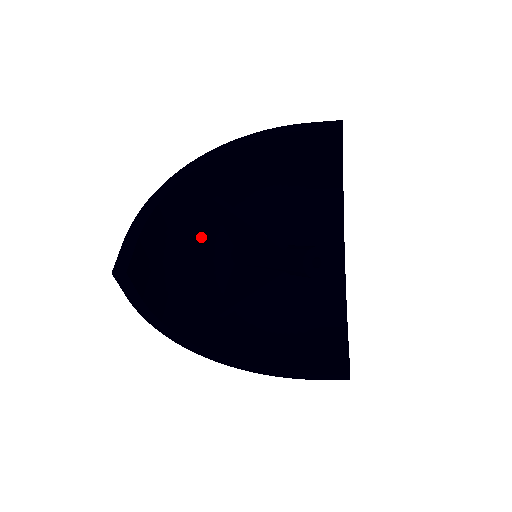
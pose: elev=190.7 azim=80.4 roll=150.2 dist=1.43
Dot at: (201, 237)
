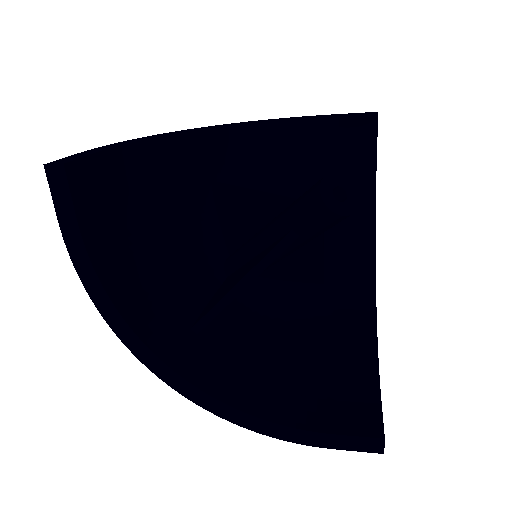
Dot at: (188, 226)
